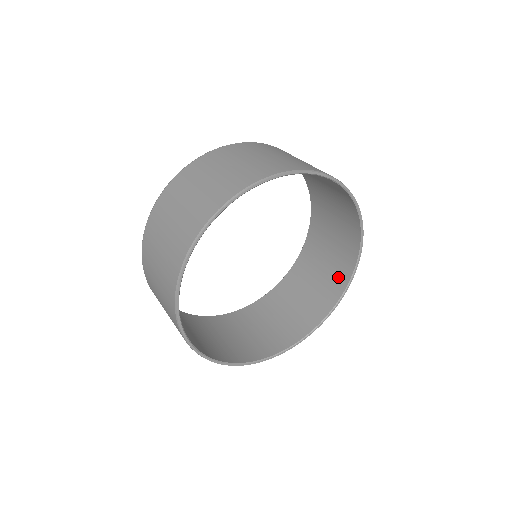
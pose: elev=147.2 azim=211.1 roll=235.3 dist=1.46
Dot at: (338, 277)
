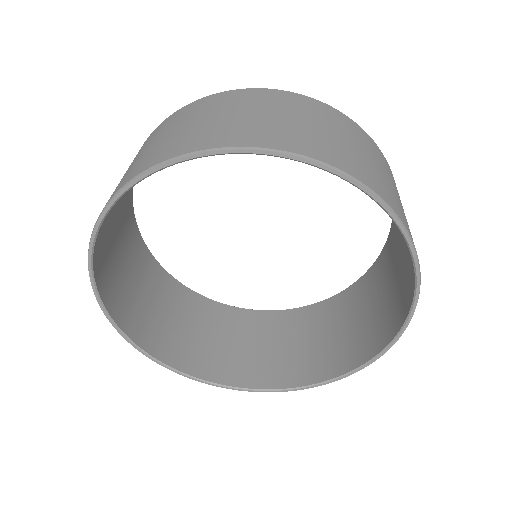
Dot at: (342, 357)
